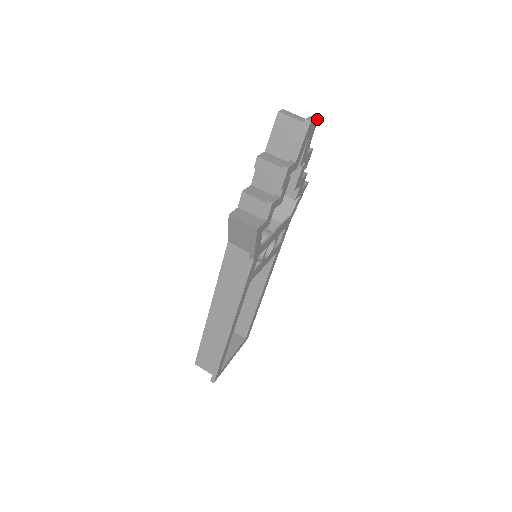
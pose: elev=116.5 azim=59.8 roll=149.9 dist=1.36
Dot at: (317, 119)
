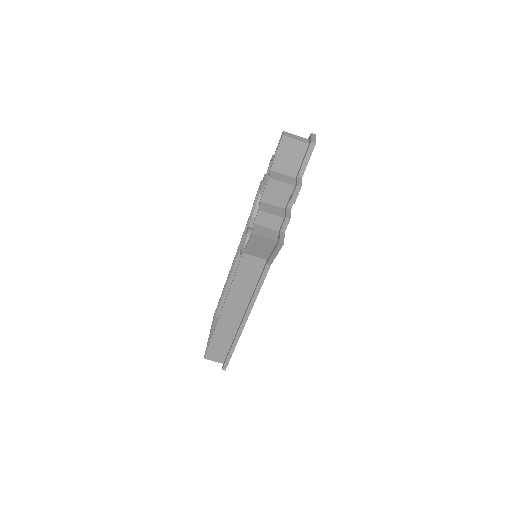
Dot at: (314, 137)
